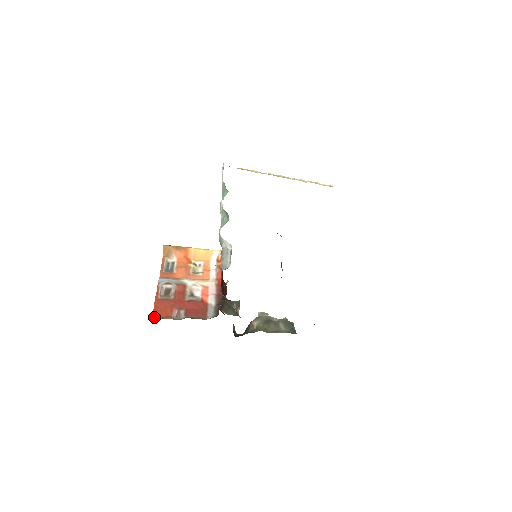
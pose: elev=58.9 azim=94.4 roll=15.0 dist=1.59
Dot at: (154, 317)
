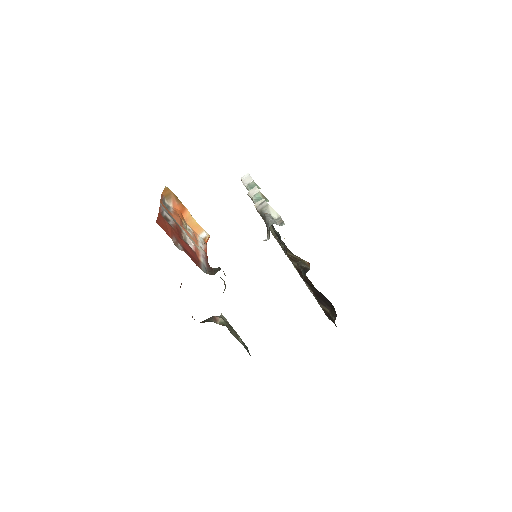
Dot at: (158, 223)
